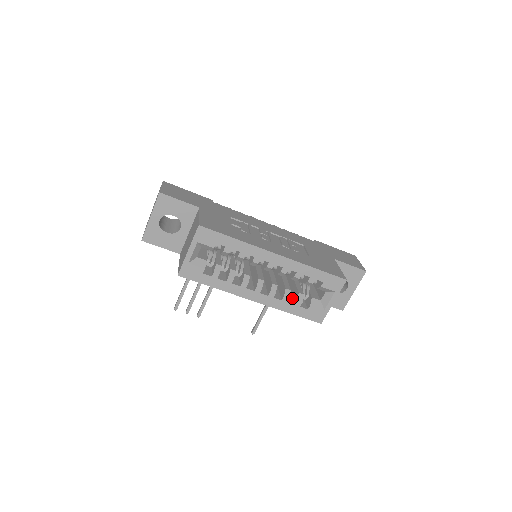
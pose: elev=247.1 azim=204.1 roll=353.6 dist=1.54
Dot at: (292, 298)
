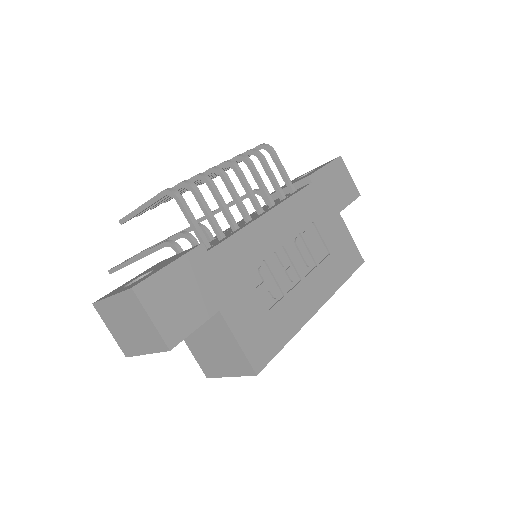
Dot at: occluded
